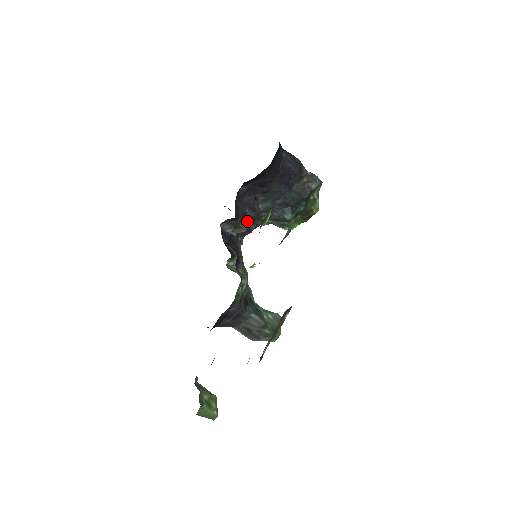
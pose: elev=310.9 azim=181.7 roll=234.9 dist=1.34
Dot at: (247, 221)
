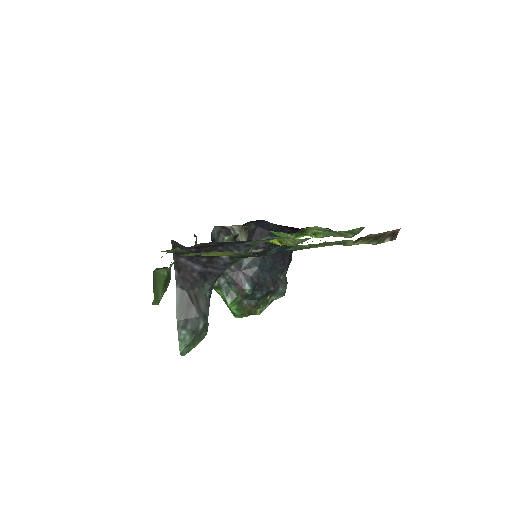
Dot at: occluded
